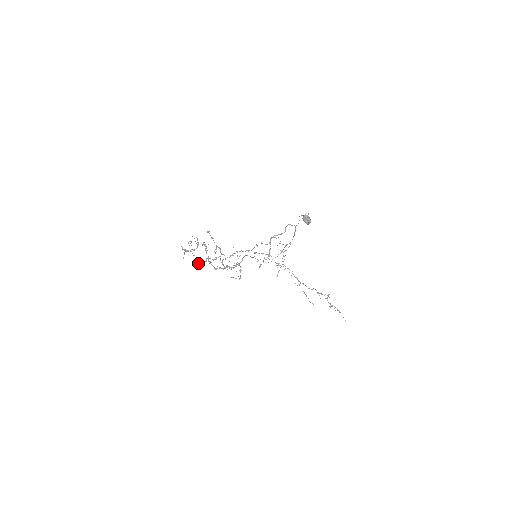
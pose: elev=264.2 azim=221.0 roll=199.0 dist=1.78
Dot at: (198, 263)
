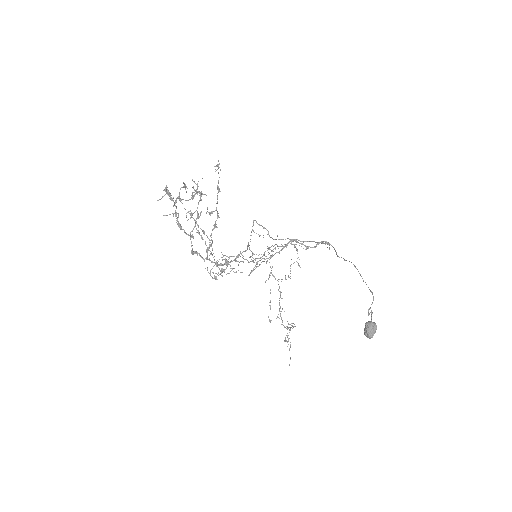
Dot at: (173, 213)
